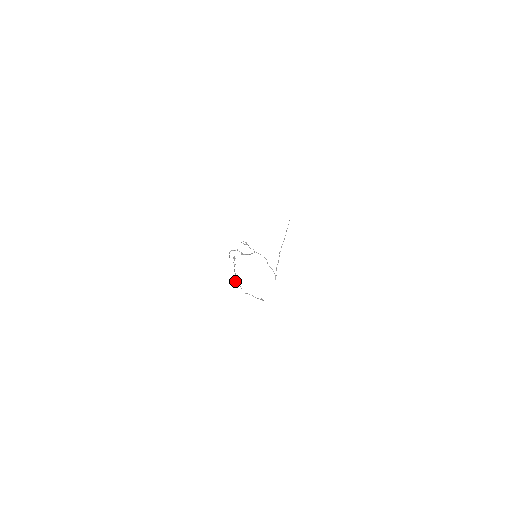
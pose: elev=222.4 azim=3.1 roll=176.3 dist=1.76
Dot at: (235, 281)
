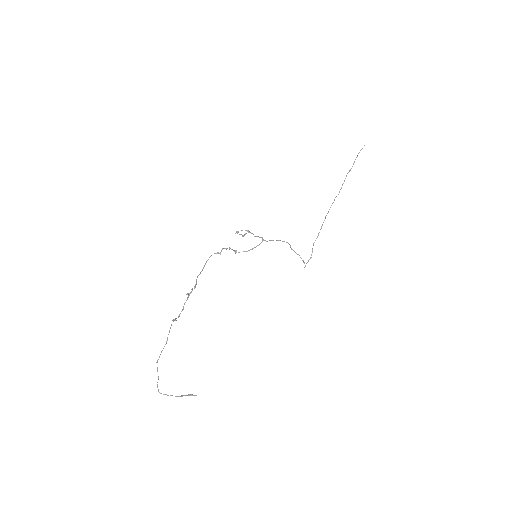
Dot at: (156, 362)
